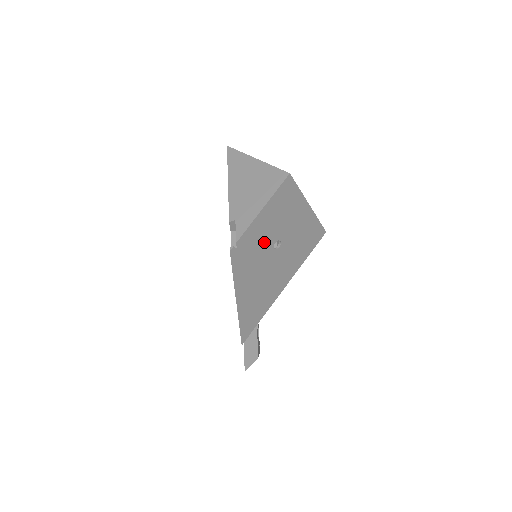
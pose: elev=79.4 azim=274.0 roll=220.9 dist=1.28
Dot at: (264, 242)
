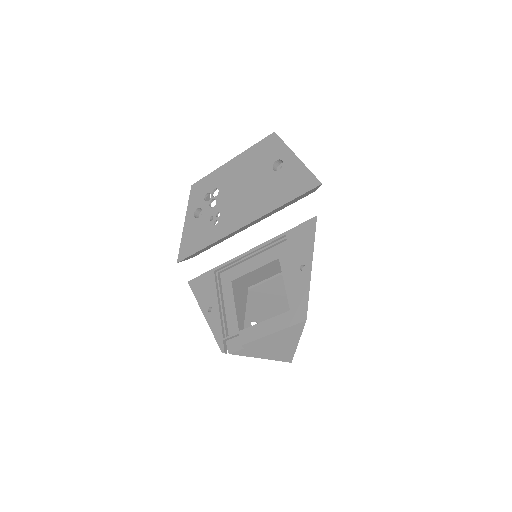
Dot at: occluded
